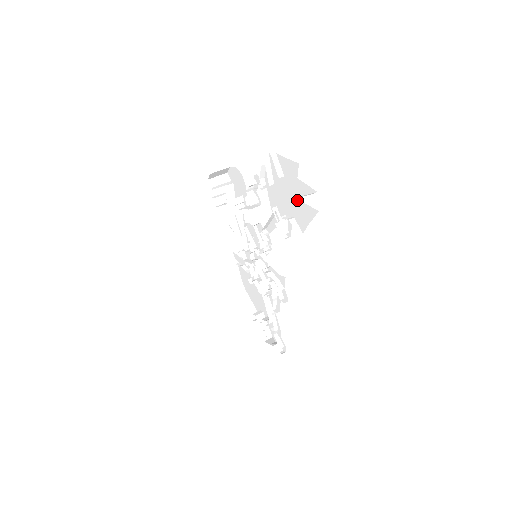
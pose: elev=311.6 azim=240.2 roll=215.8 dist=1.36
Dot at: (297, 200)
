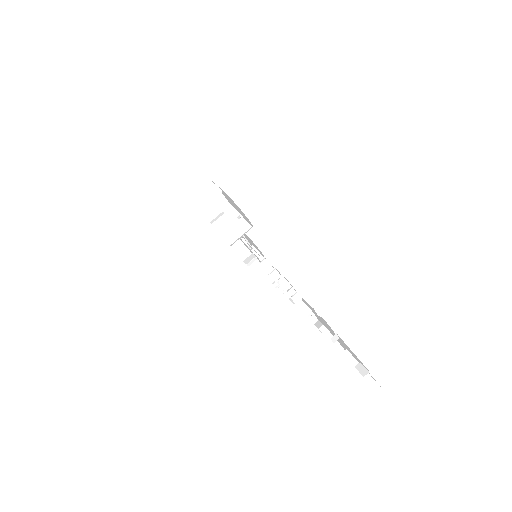
Dot at: (349, 352)
